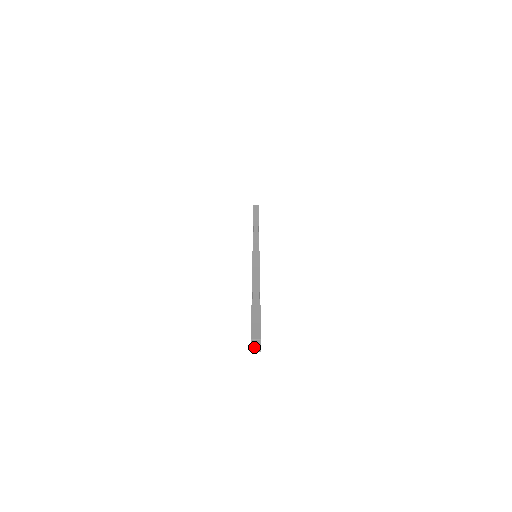
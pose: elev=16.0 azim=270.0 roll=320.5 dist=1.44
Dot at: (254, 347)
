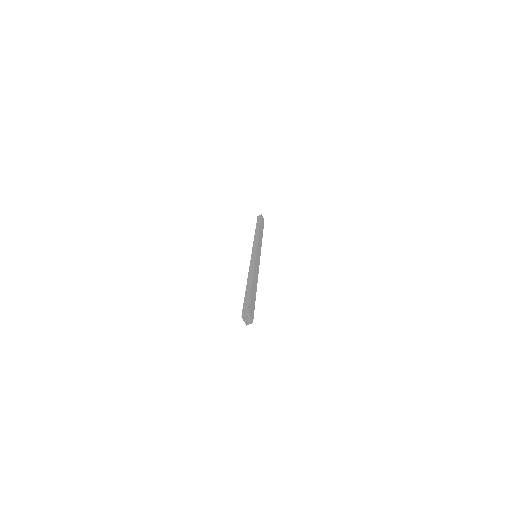
Dot at: (247, 321)
